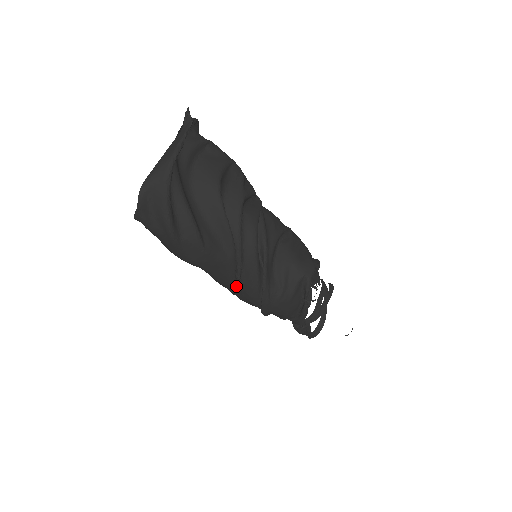
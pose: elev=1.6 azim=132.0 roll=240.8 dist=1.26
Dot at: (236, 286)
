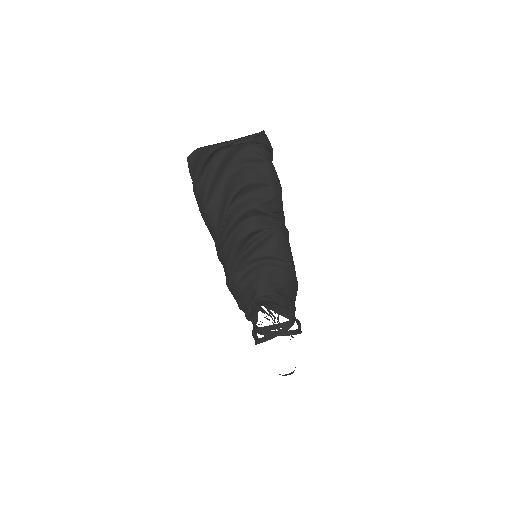
Dot at: (217, 252)
